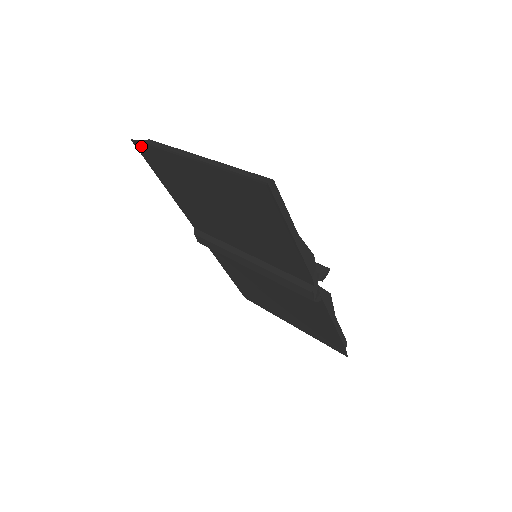
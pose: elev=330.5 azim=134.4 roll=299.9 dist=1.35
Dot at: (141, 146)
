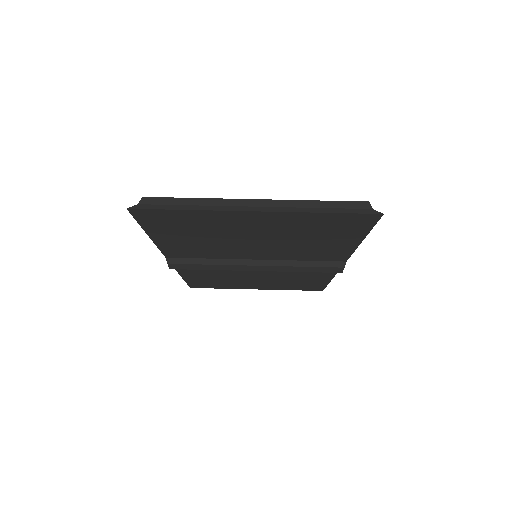
Dot at: (147, 212)
